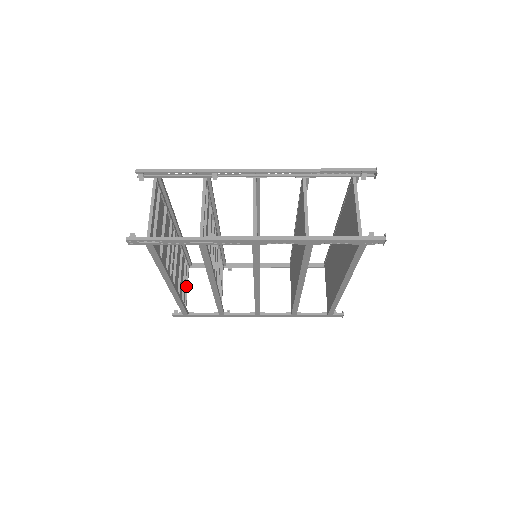
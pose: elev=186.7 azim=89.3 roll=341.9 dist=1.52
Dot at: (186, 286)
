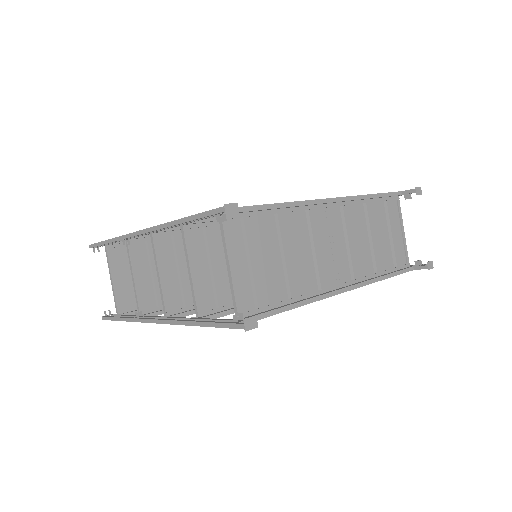
Dot at: occluded
